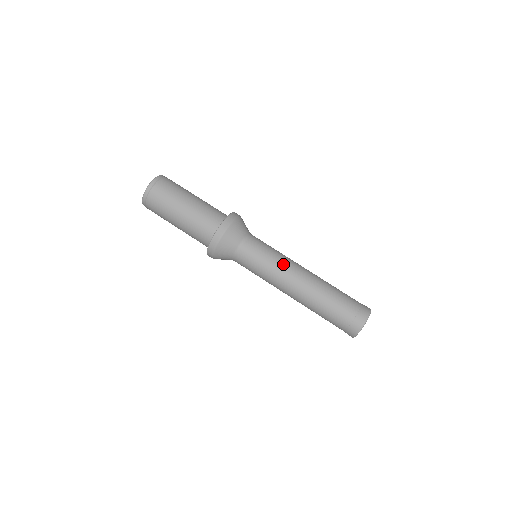
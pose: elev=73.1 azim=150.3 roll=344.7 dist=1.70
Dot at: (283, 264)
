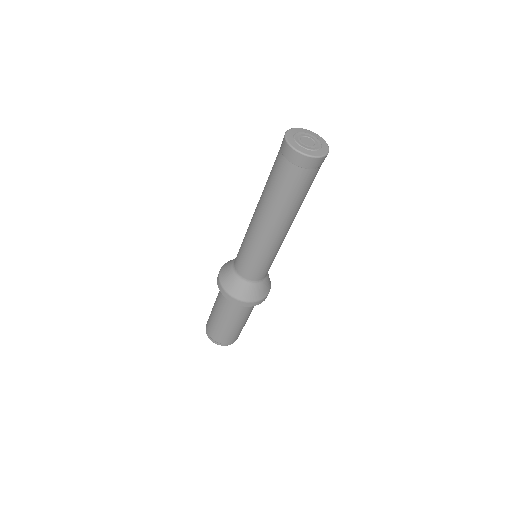
Dot at: occluded
